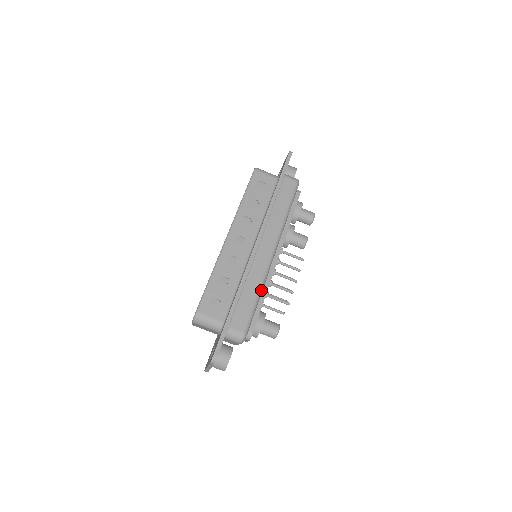
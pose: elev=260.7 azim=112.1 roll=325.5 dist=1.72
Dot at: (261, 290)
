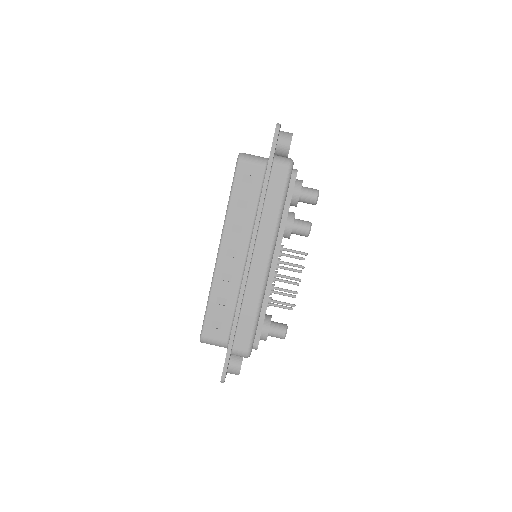
Dot at: (260, 306)
